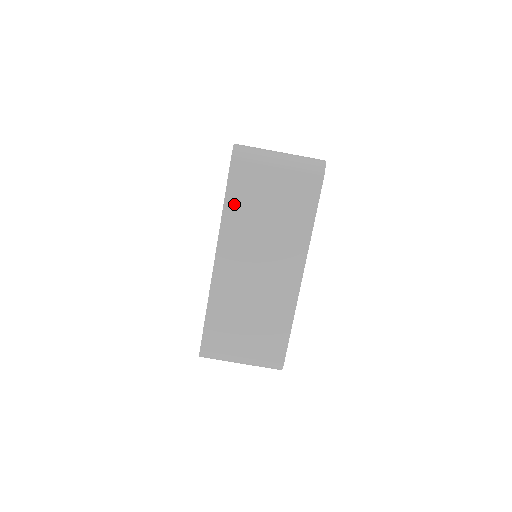
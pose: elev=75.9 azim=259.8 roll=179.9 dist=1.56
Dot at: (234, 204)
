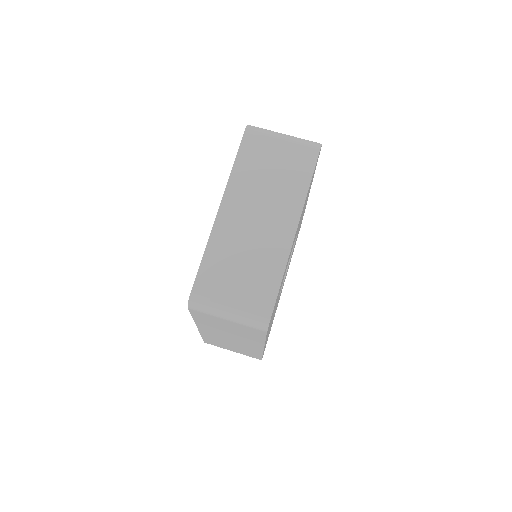
Dot at: (242, 165)
